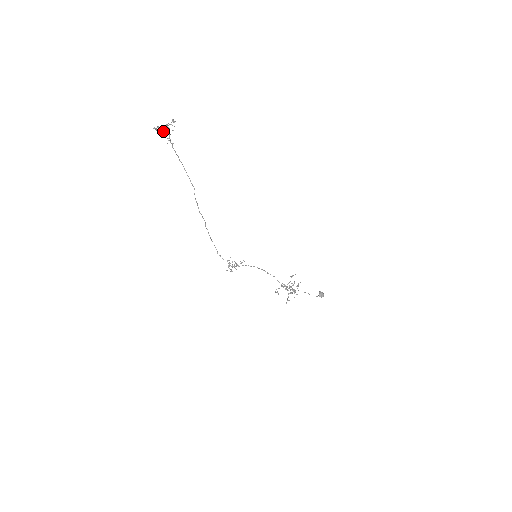
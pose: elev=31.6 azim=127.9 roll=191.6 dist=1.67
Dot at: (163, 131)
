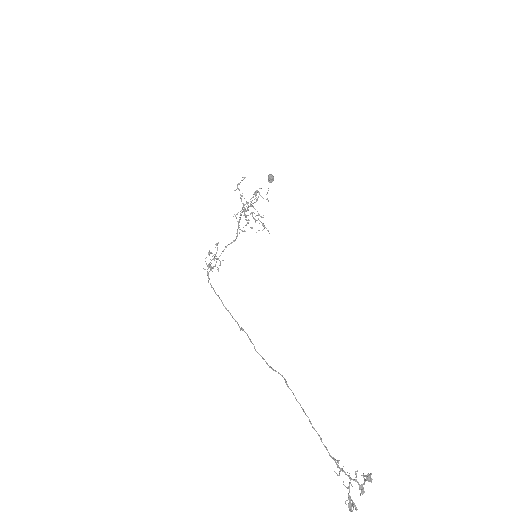
Dot at: occluded
